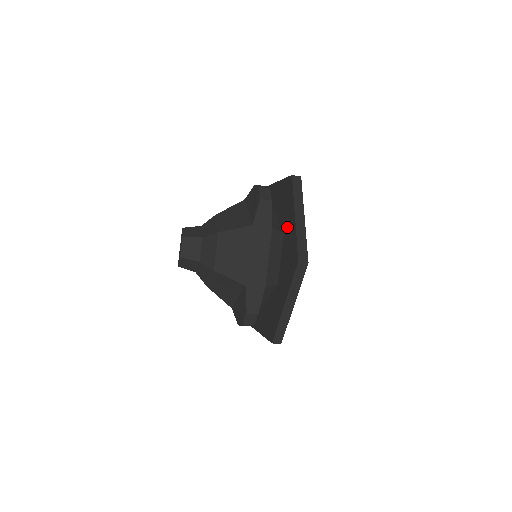
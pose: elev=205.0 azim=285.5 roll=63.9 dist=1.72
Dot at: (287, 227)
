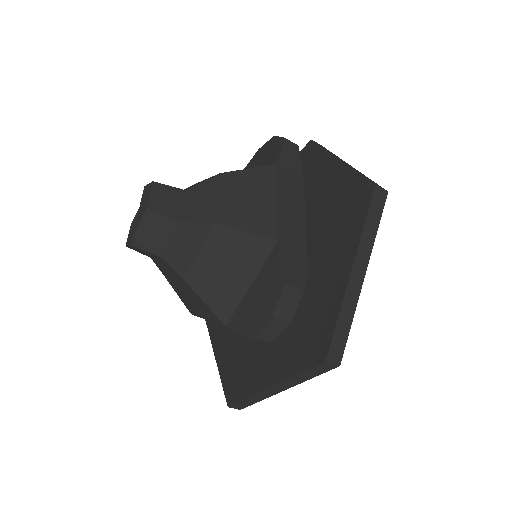
Dot at: (320, 187)
